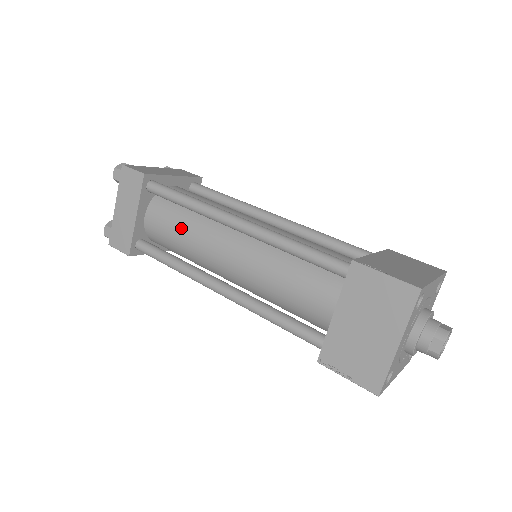
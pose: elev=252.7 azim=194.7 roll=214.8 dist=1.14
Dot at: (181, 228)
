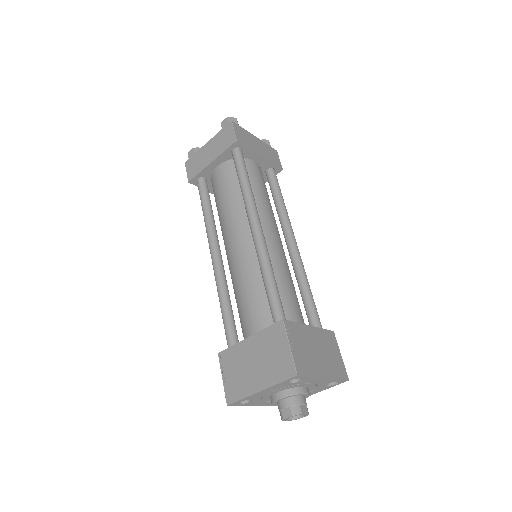
Dot at: (228, 196)
